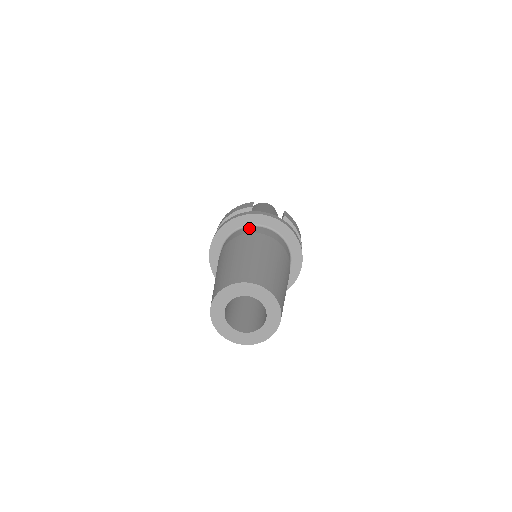
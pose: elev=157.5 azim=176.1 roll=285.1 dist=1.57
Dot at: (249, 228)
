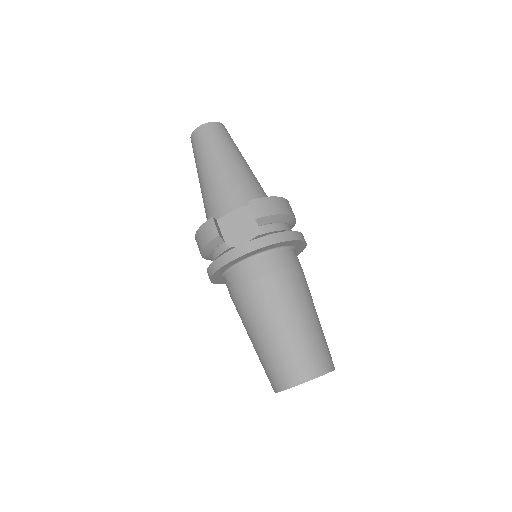
Dot at: (238, 271)
